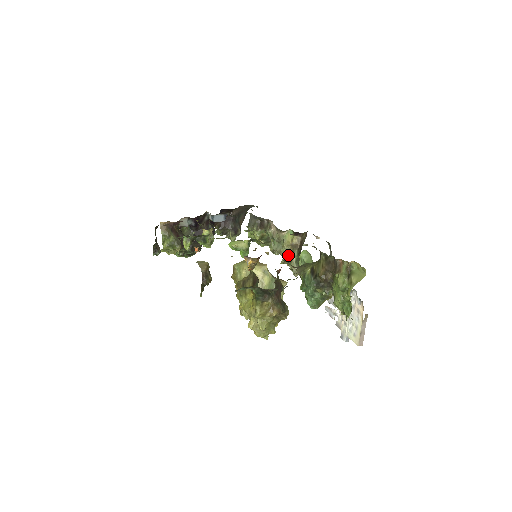
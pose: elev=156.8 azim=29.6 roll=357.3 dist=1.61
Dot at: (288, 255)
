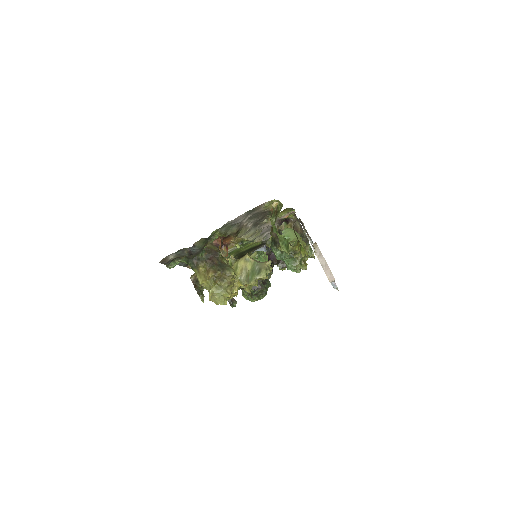
Dot at: occluded
